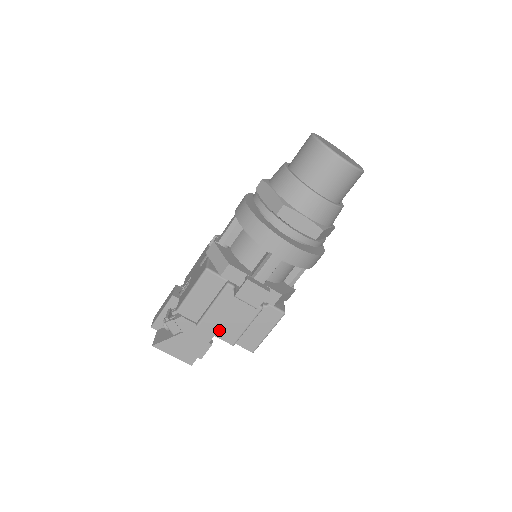
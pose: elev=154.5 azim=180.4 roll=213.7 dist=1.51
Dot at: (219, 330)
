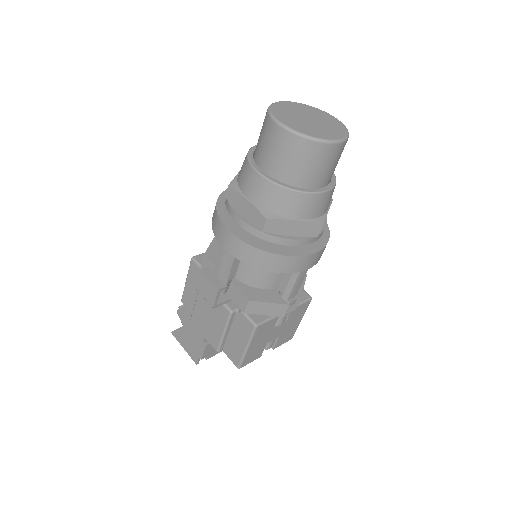
Dot at: (205, 329)
